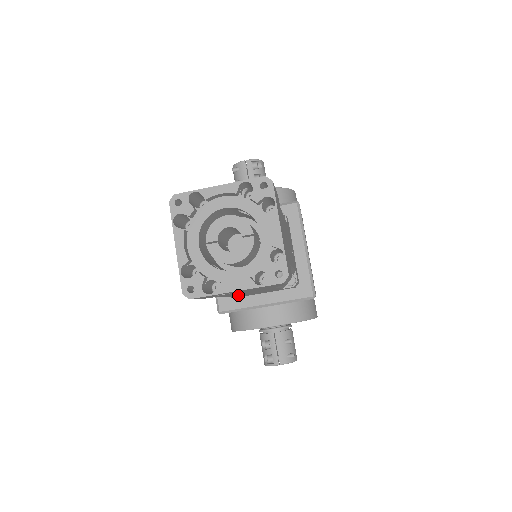
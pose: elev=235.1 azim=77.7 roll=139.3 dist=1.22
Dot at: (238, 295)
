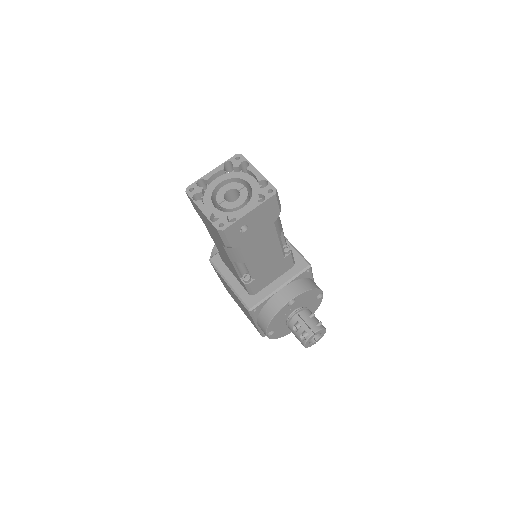
Dot at: (255, 267)
